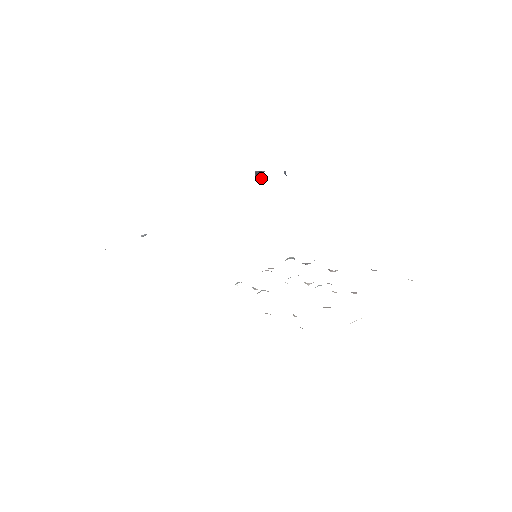
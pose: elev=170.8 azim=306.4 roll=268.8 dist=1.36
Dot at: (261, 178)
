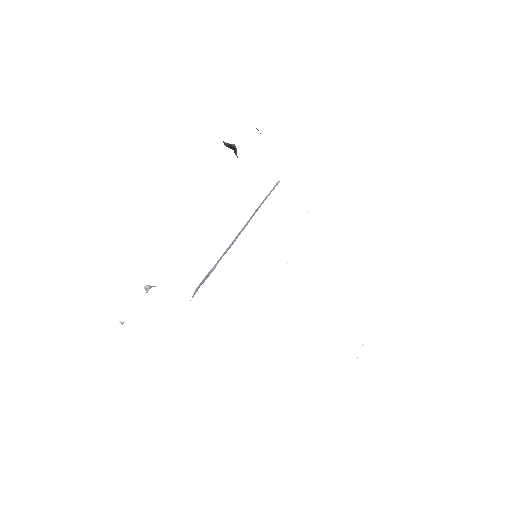
Dot at: occluded
